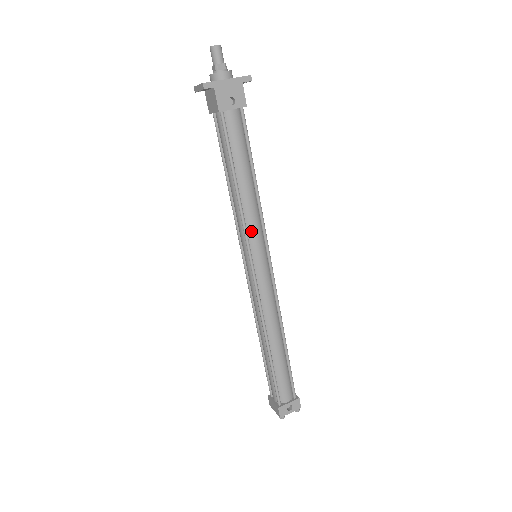
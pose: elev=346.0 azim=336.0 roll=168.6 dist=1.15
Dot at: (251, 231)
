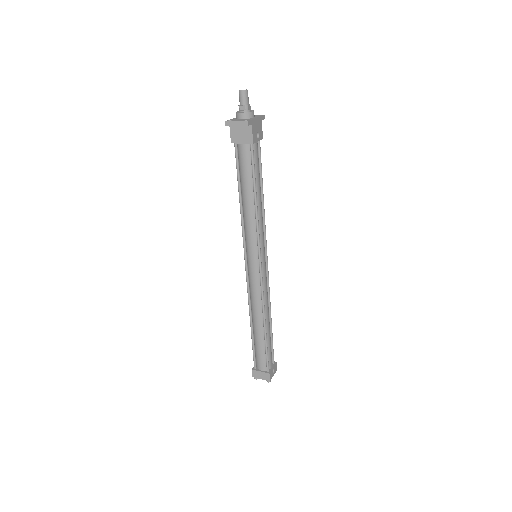
Dot at: (261, 236)
